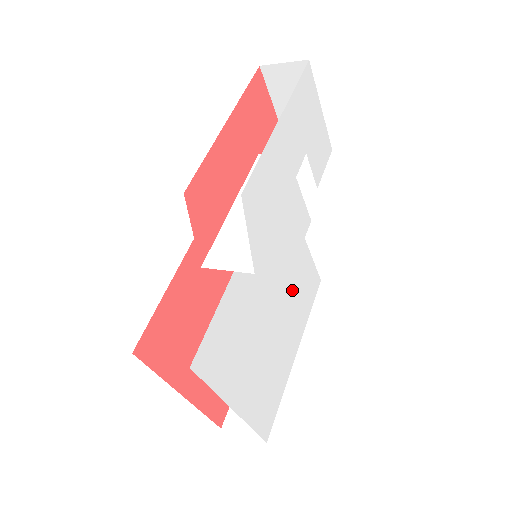
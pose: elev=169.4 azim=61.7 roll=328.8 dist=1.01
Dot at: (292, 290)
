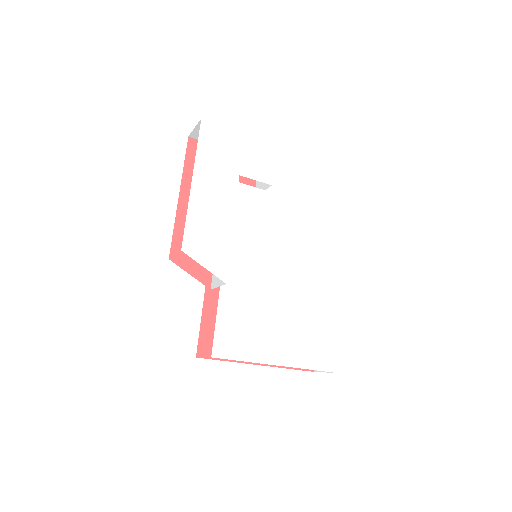
Dot at: (302, 260)
